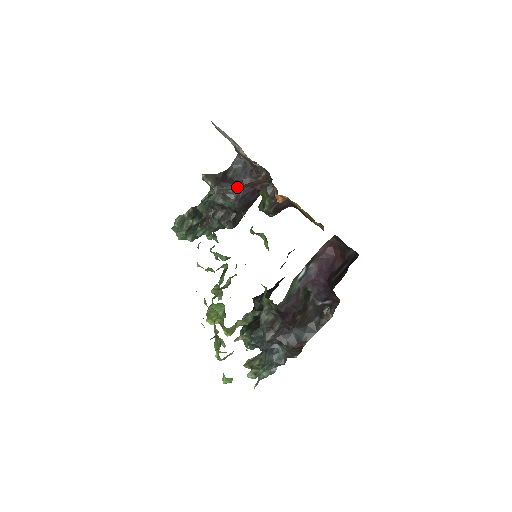
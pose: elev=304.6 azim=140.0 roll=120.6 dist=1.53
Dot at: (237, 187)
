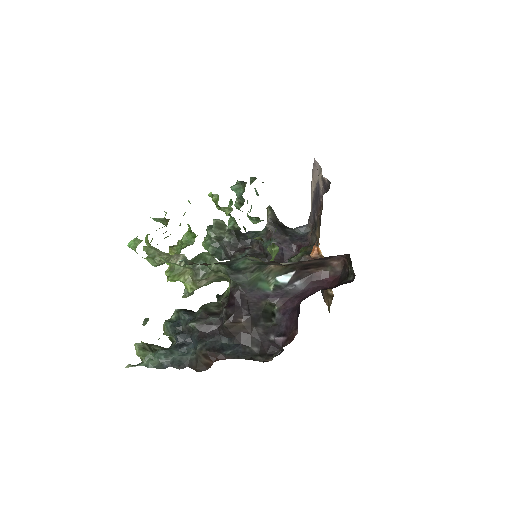
Dot at: occluded
